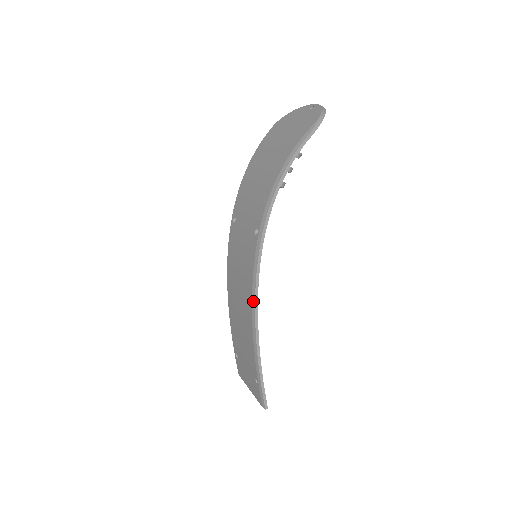
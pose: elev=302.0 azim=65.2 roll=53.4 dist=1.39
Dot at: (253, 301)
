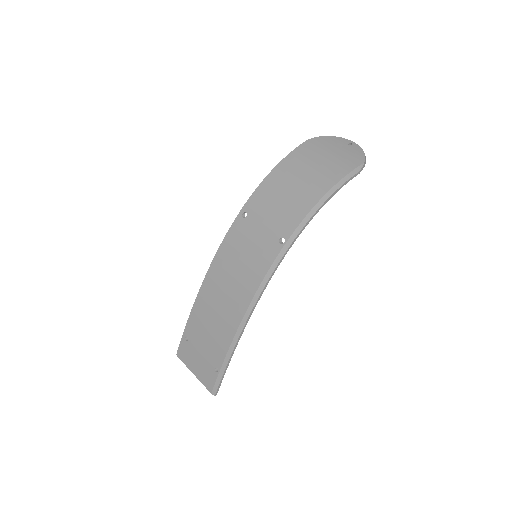
Dot at: (254, 301)
